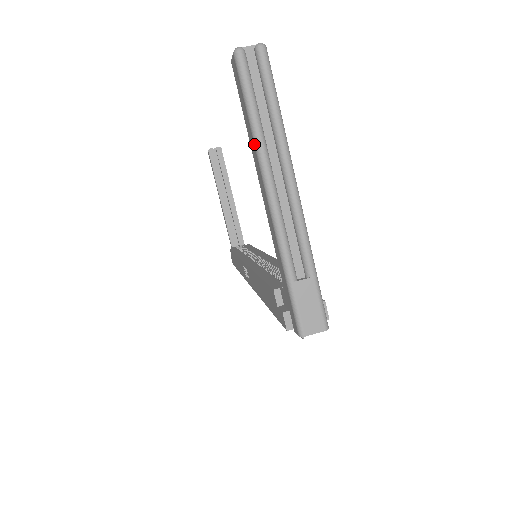
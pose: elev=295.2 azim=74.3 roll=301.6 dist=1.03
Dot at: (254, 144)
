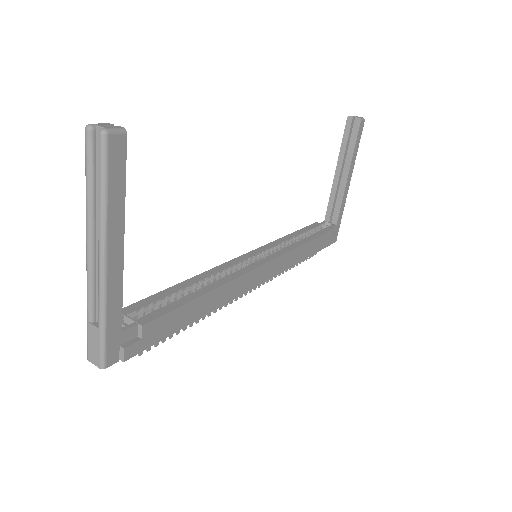
Dot at: (87, 208)
